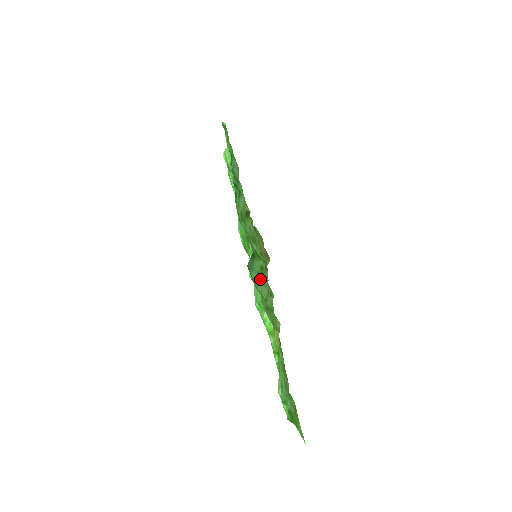
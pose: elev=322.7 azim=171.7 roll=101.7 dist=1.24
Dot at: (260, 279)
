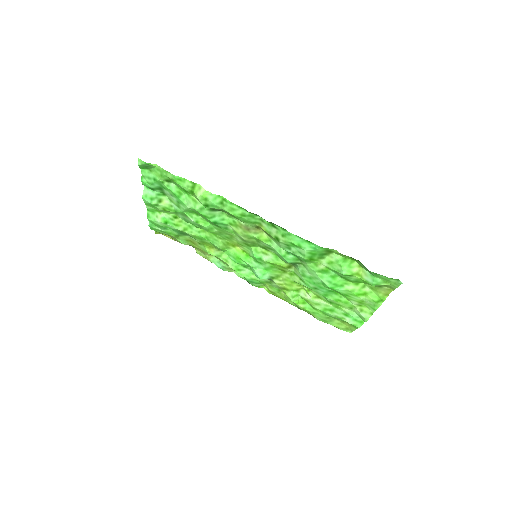
Dot at: (366, 272)
